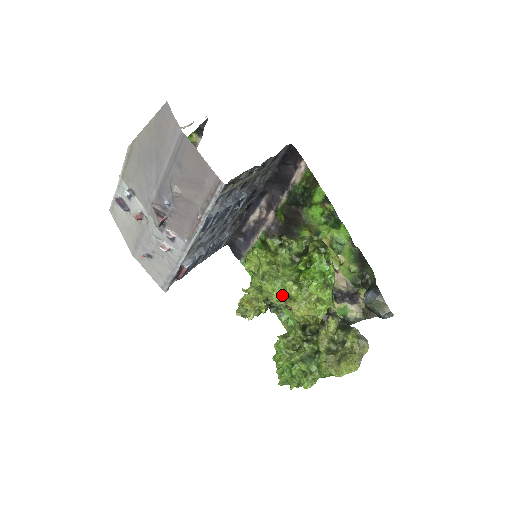
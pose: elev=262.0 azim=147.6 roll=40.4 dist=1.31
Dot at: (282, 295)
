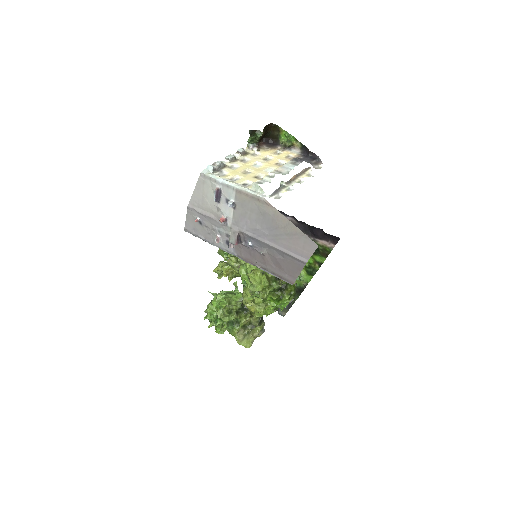
Dot at: (251, 299)
